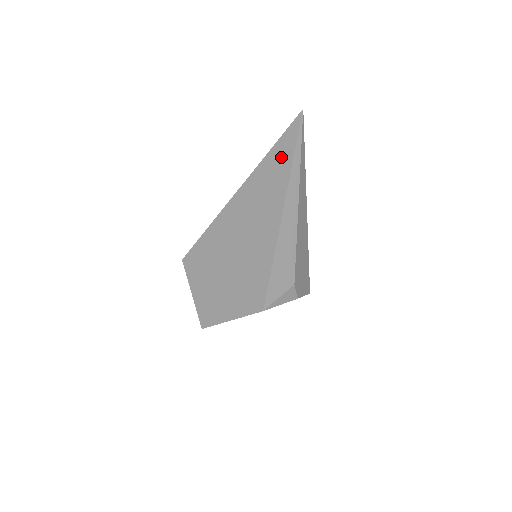
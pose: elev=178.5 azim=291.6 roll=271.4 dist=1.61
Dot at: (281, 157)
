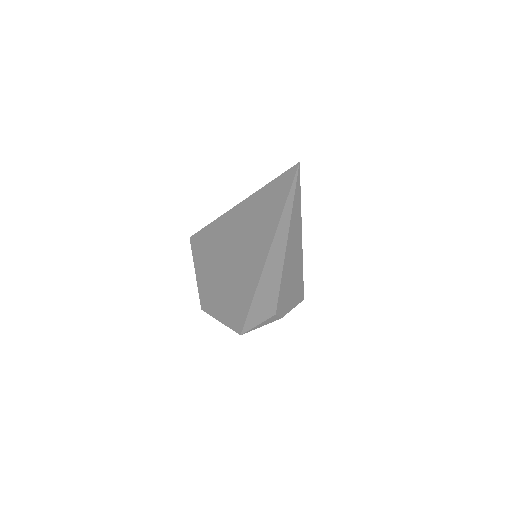
Dot at: (271, 205)
